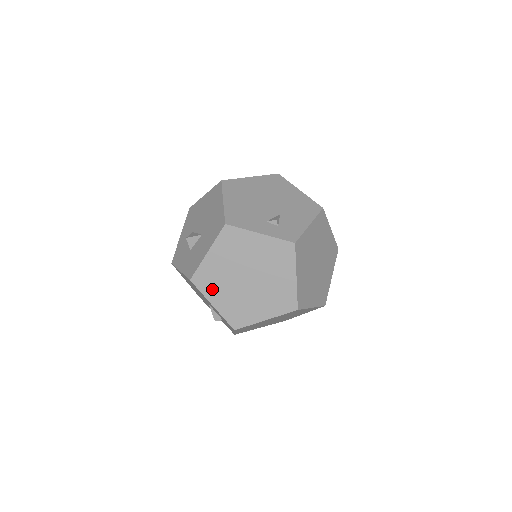
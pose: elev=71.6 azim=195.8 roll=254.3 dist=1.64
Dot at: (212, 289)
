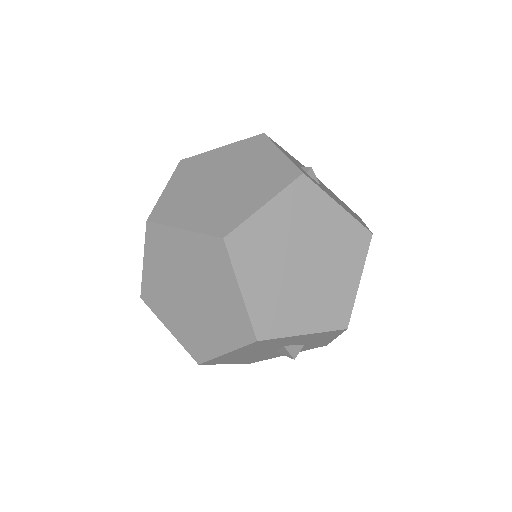
Dot at: (184, 175)
